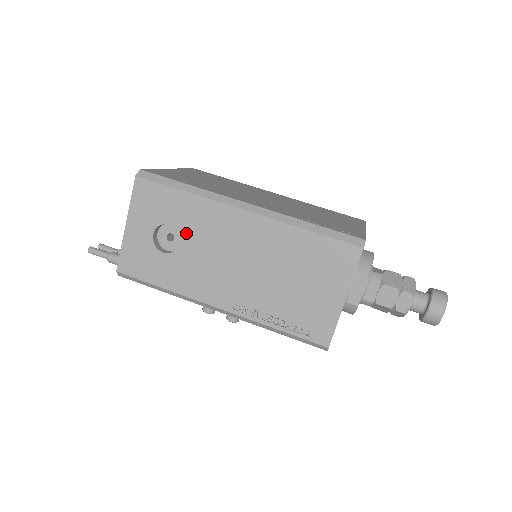
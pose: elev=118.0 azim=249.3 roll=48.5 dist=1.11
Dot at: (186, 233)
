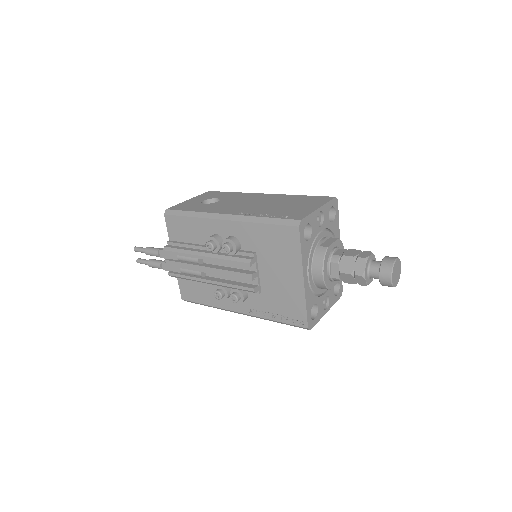
Dot at: (225, 199)
